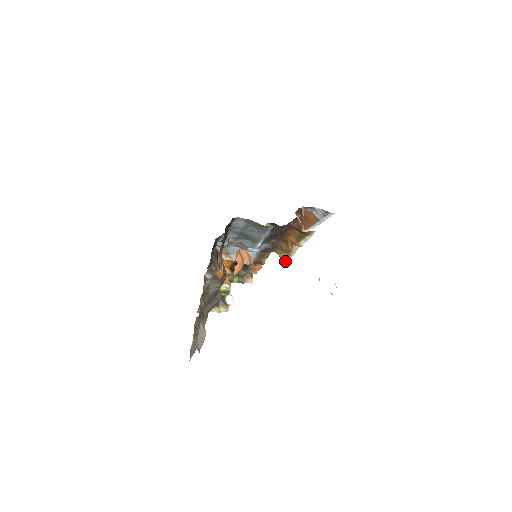
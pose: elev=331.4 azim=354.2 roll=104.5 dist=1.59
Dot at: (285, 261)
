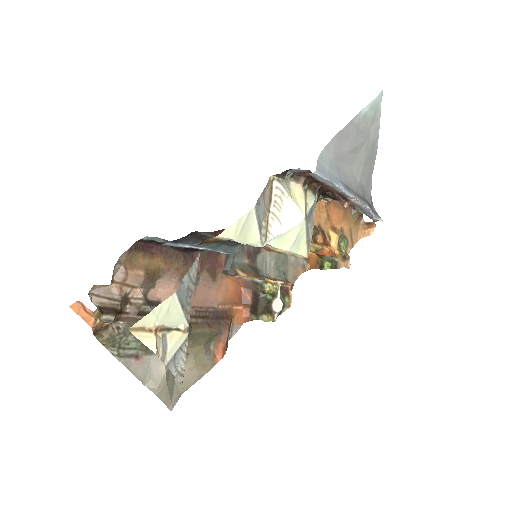
Dot at: (298, 256)
